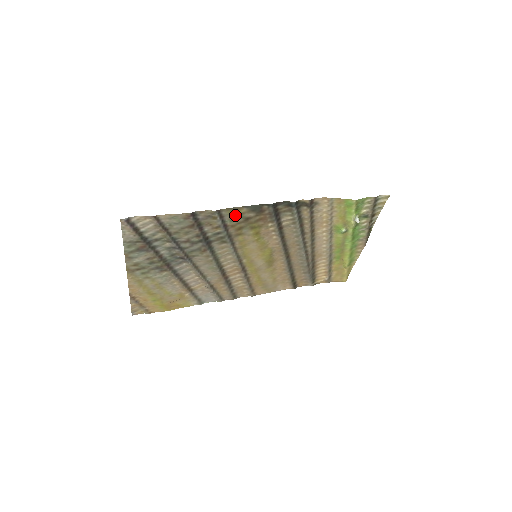
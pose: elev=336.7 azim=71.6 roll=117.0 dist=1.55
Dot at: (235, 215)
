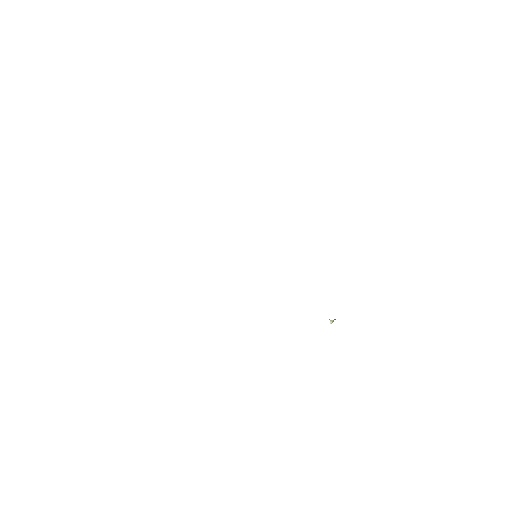
Dot at: occluded
